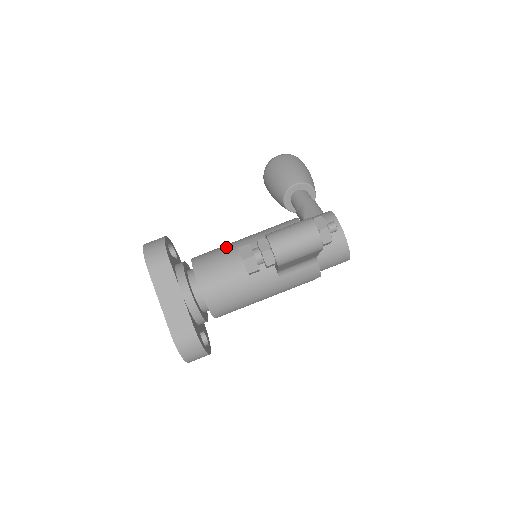
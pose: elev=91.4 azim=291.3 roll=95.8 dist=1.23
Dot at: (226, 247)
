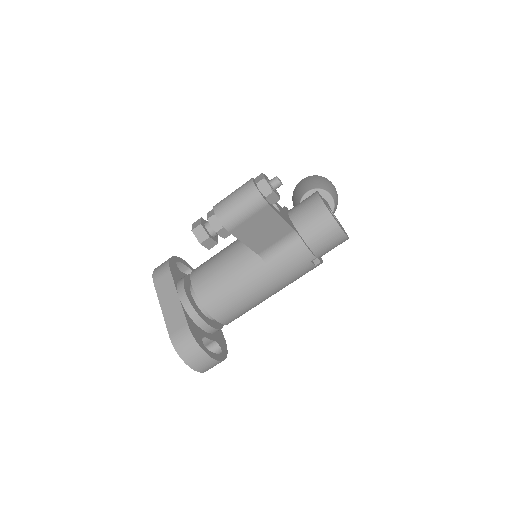
Dot at: occluded
